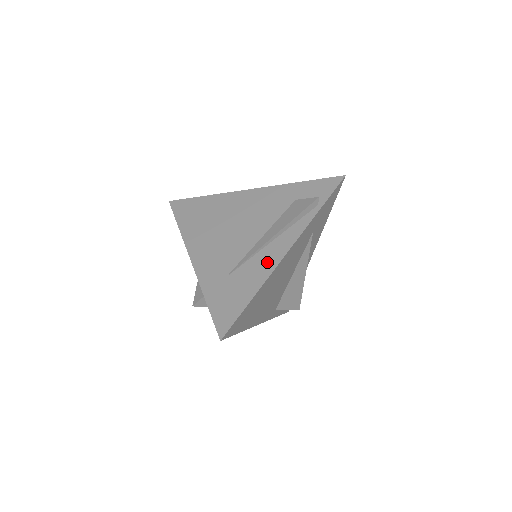
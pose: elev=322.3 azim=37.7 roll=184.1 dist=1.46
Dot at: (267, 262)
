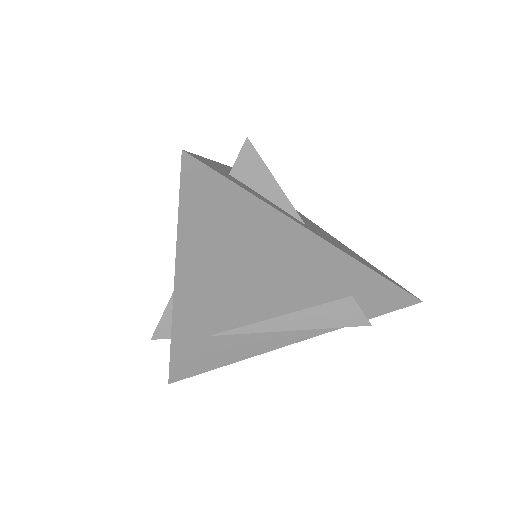
Dot at: (262, 344)
